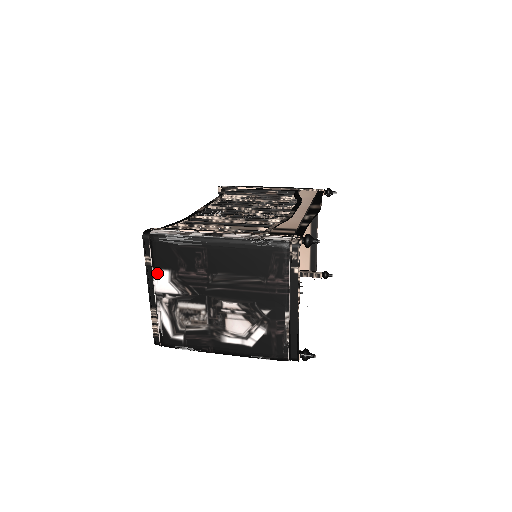
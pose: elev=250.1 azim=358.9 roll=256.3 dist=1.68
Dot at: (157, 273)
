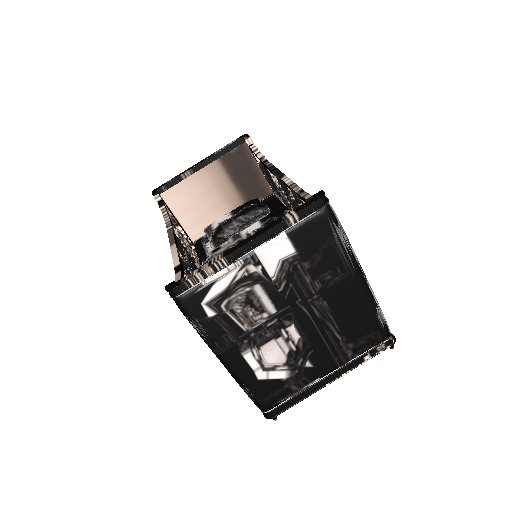
Dot at: (283, 240)
